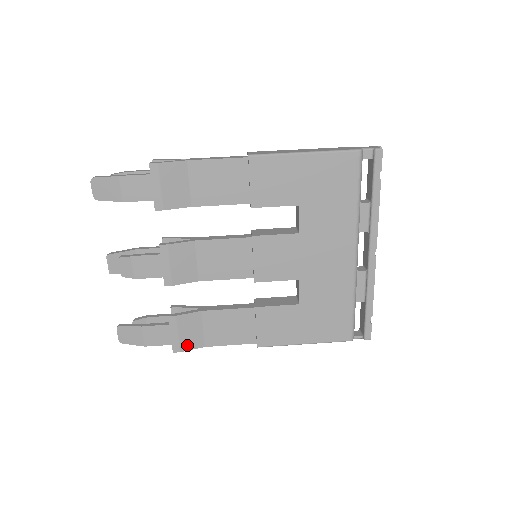
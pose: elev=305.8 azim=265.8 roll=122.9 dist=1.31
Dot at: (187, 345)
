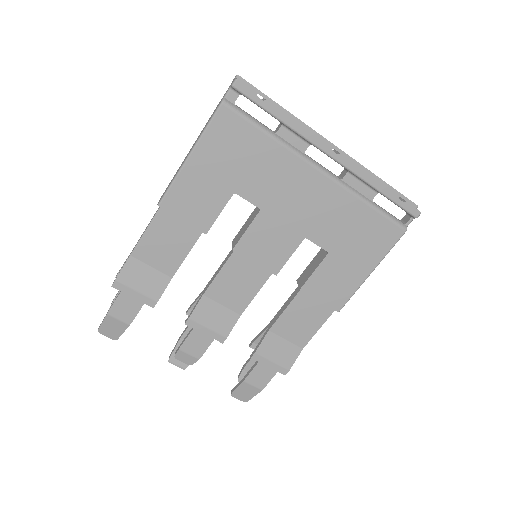
Dot at: (288, 361)
